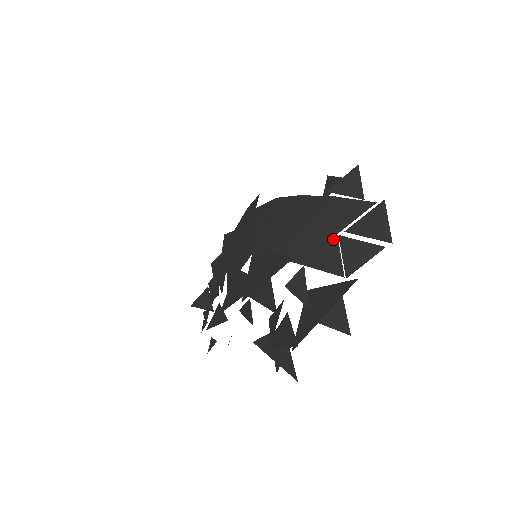
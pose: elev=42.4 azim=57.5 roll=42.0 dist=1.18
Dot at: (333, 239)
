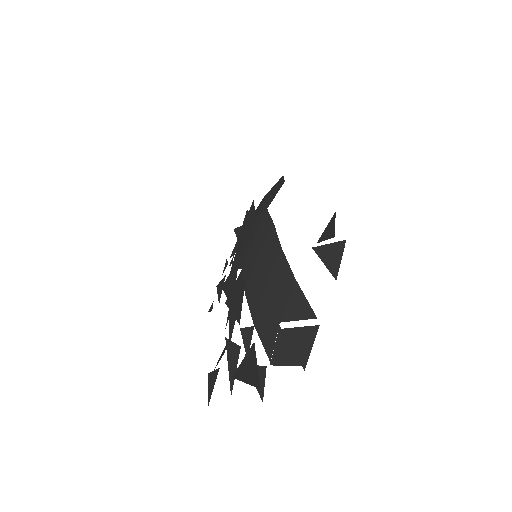
Dot at: (276, 324)
